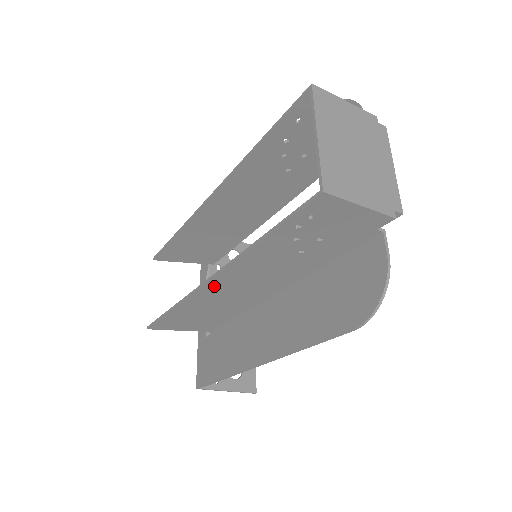
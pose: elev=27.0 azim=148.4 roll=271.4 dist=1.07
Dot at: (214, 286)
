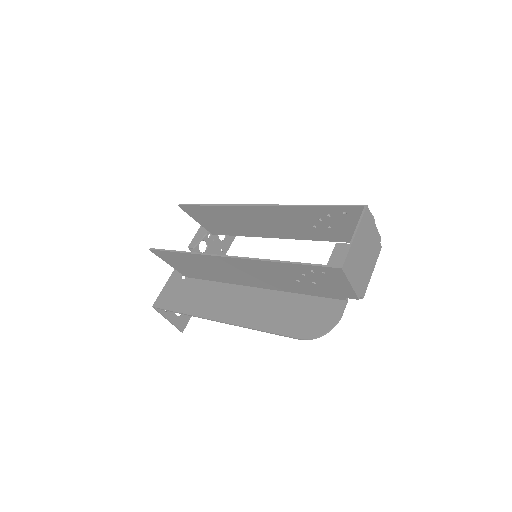
Dot at: (229, 261)
